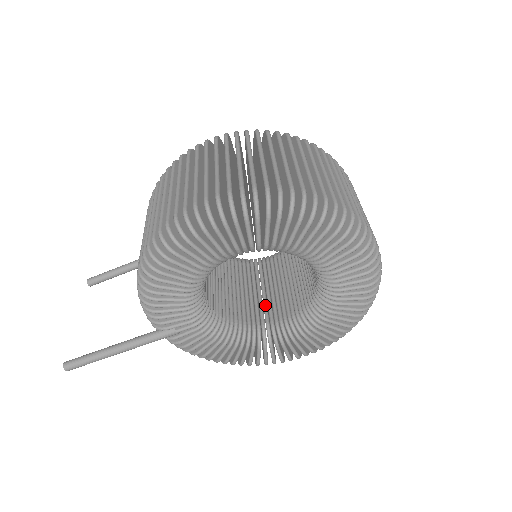
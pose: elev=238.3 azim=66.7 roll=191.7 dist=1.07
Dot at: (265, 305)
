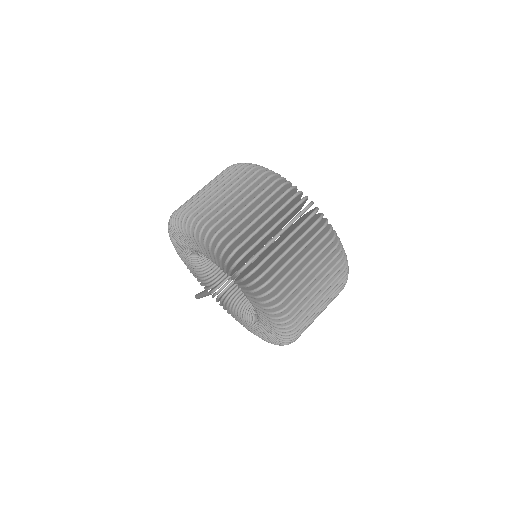
Dot at: occluded
